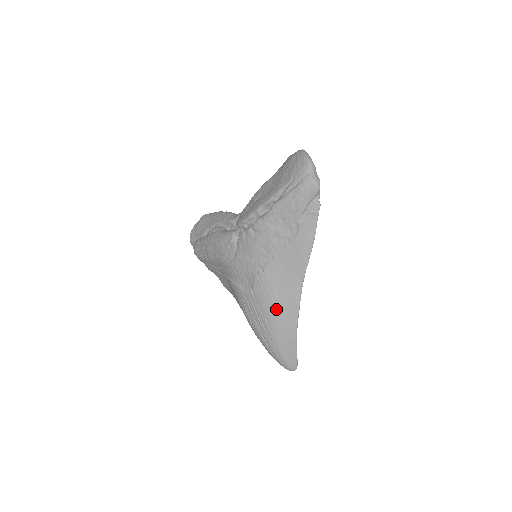
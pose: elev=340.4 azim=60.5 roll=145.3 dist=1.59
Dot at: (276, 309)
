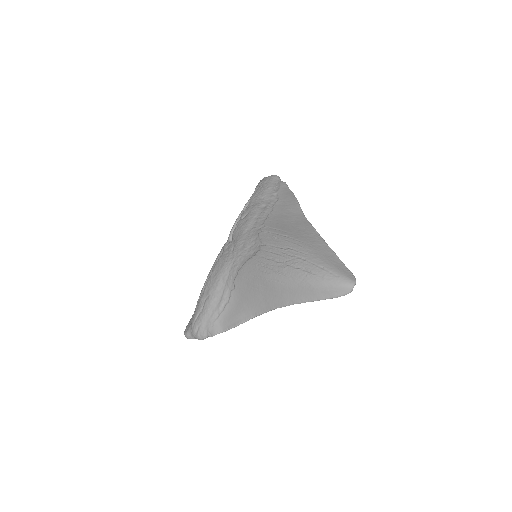
Dot at: (292, 236)
